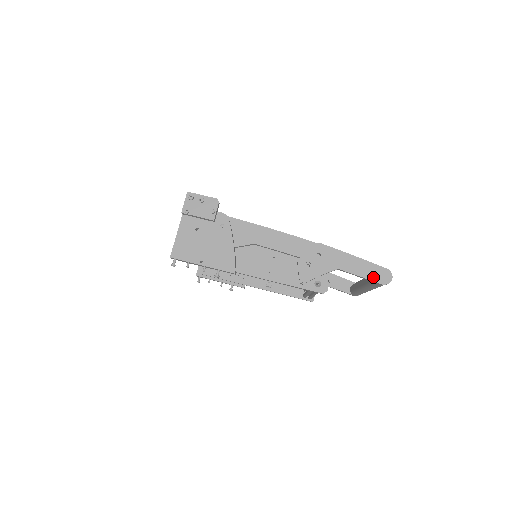
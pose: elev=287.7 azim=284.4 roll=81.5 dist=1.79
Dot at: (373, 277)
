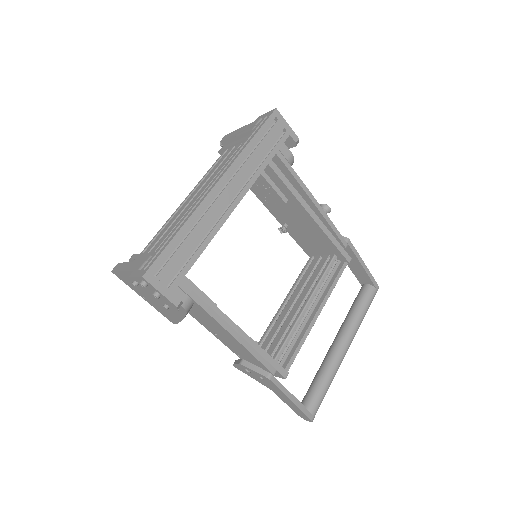
Dot at: (295, 411)
